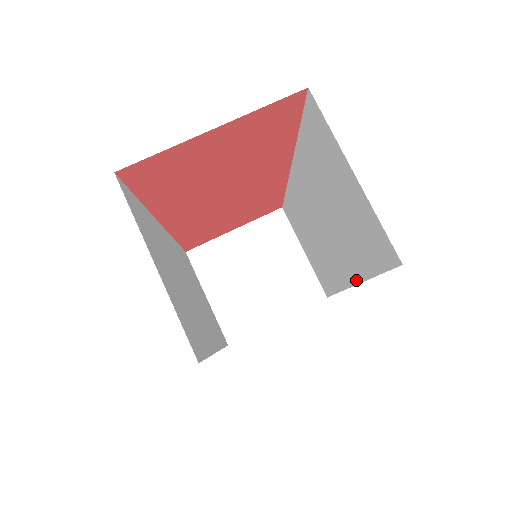
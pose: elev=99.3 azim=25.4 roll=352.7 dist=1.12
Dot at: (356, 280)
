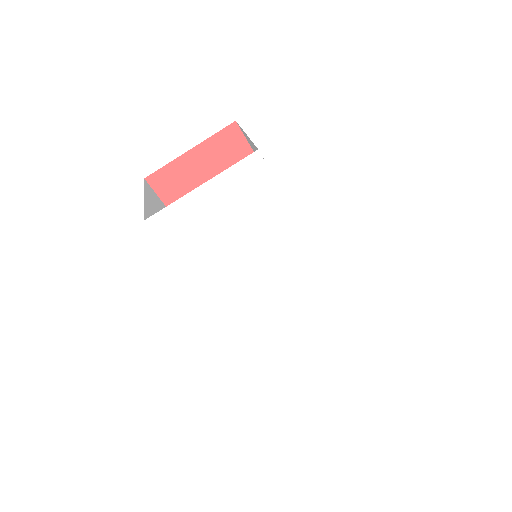
Dot at: (307, 235)
